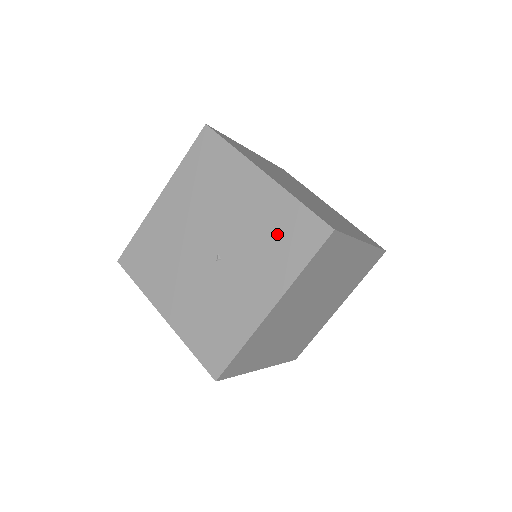
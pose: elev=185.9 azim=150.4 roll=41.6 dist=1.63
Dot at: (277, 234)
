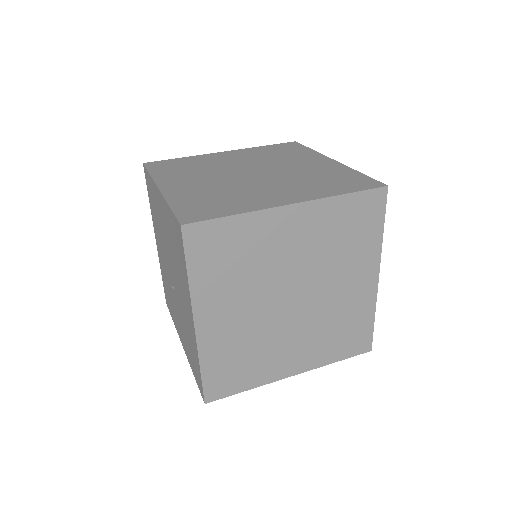
Dot at: (190, 346)
